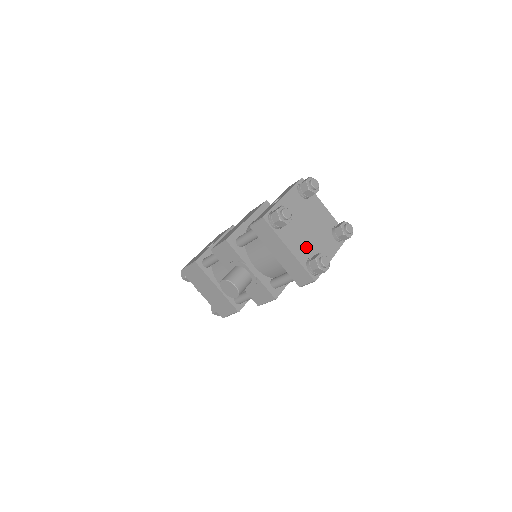
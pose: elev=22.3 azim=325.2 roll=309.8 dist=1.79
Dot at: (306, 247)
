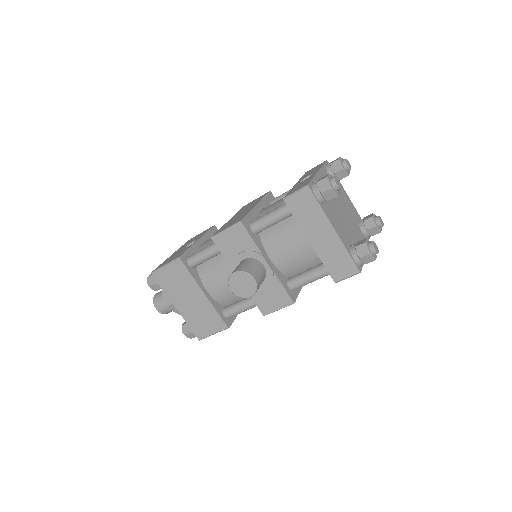
Dot at: (346, 232)
